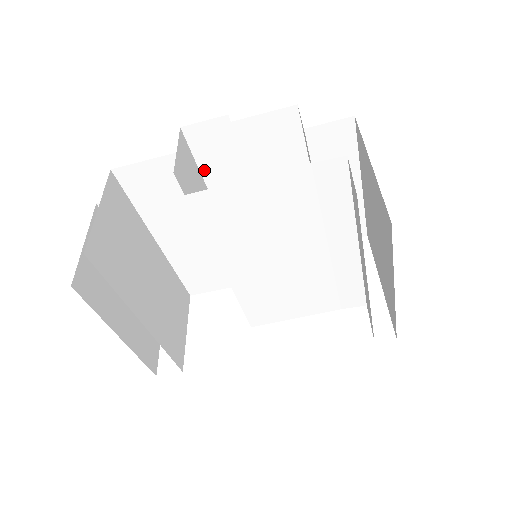
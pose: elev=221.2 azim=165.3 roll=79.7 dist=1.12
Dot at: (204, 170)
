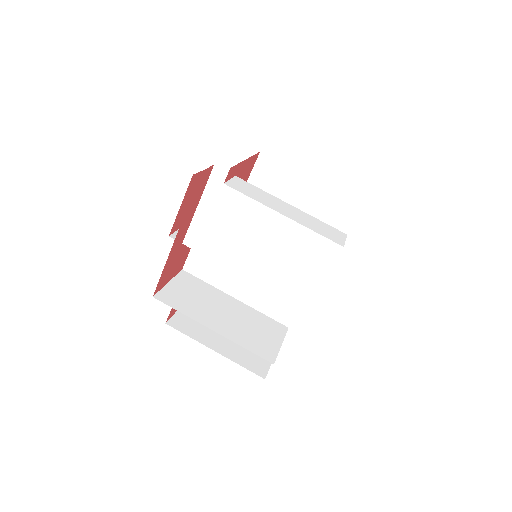
Dot at: occluded
